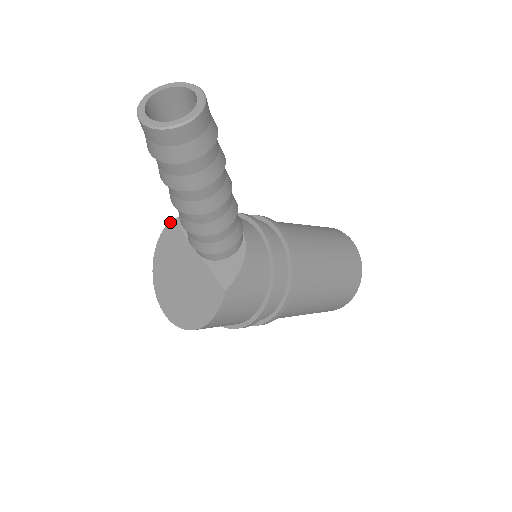
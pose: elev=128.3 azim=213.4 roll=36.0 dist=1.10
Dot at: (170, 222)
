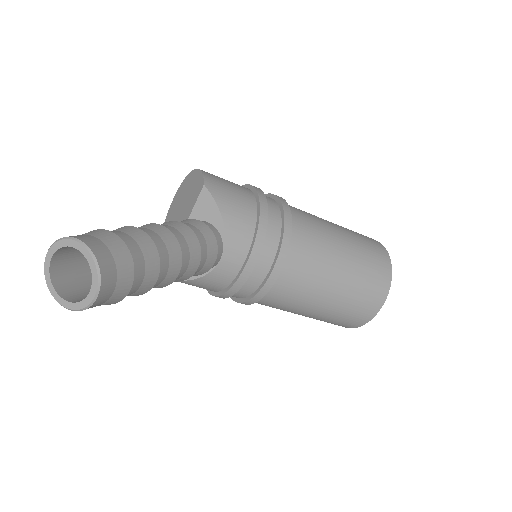
Dot at: (203, 182)
